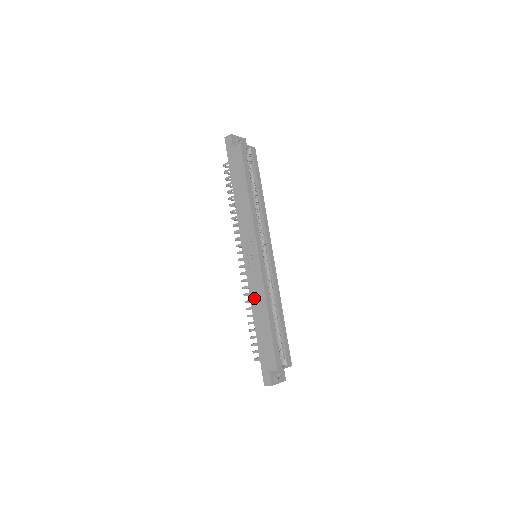
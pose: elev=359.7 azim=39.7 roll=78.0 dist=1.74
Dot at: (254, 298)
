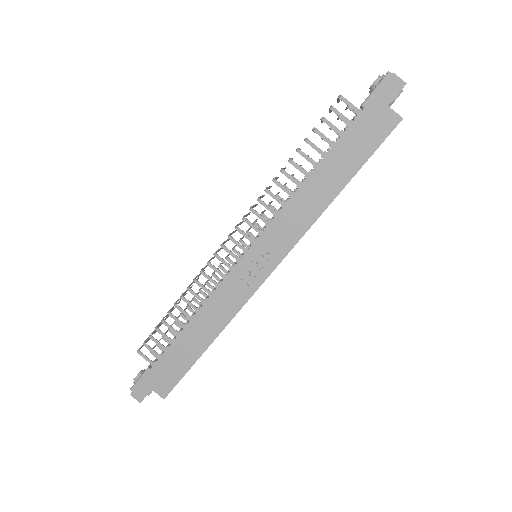
Dot at: (210, 310)
